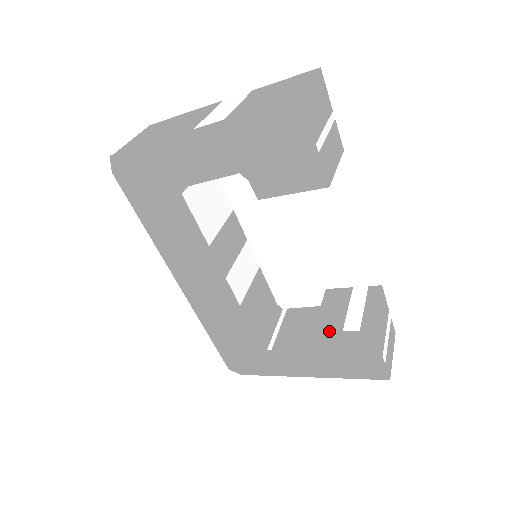
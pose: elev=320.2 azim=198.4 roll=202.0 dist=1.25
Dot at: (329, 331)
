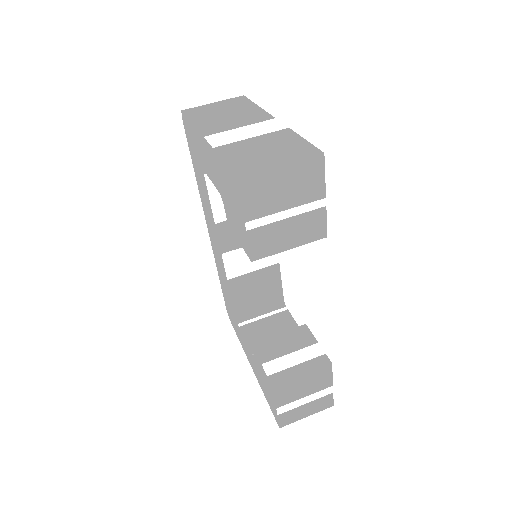
Dot at: (257, 354)
